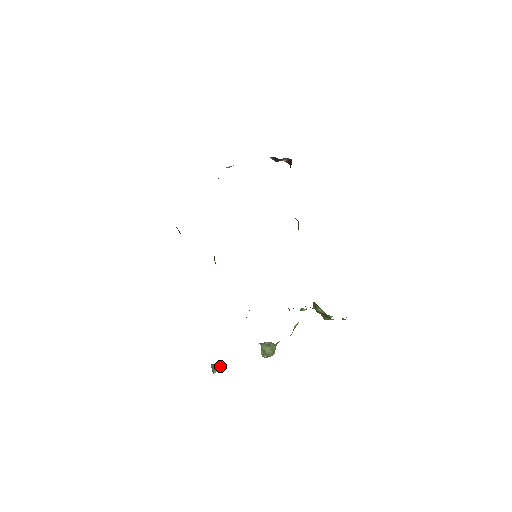
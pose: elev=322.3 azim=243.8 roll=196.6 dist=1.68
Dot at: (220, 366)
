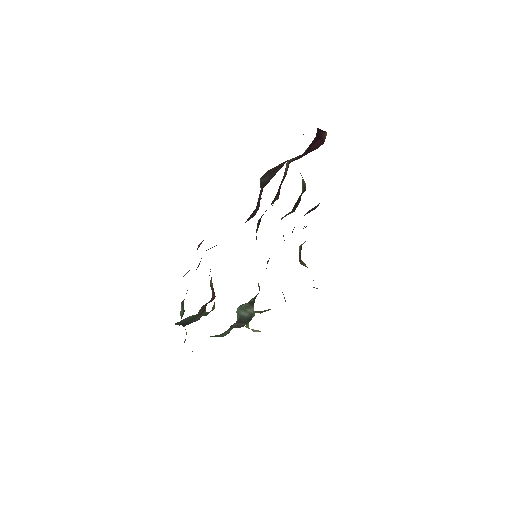
Dot at: occluded
